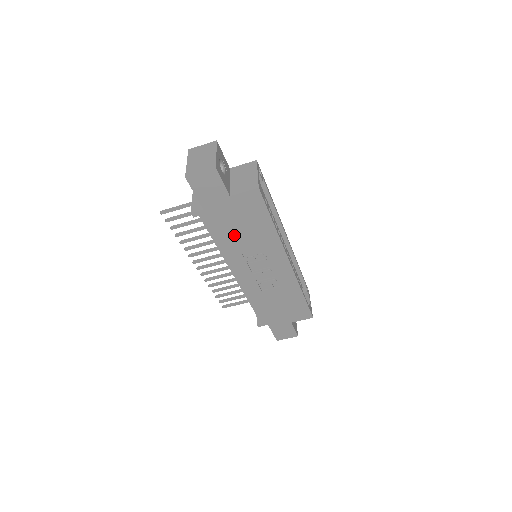
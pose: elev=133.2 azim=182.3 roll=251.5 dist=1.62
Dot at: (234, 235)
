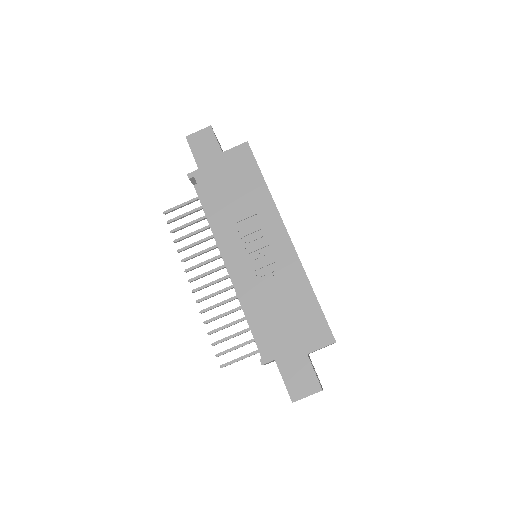
Dot at: (227, 198)
